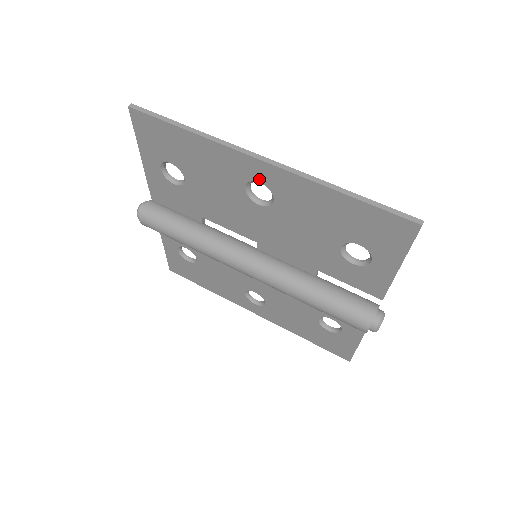
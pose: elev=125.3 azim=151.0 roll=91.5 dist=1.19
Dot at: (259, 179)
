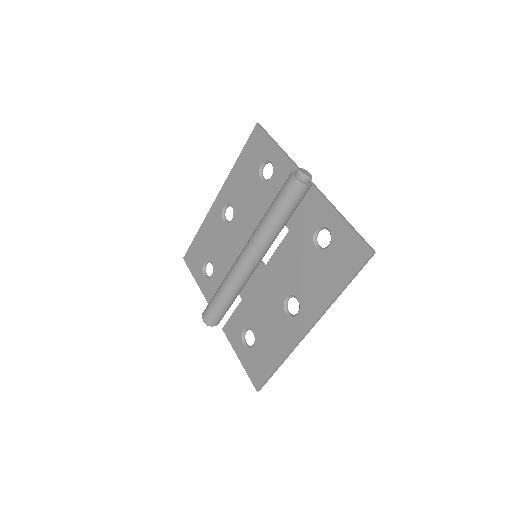
Dot at: (222, 207)
